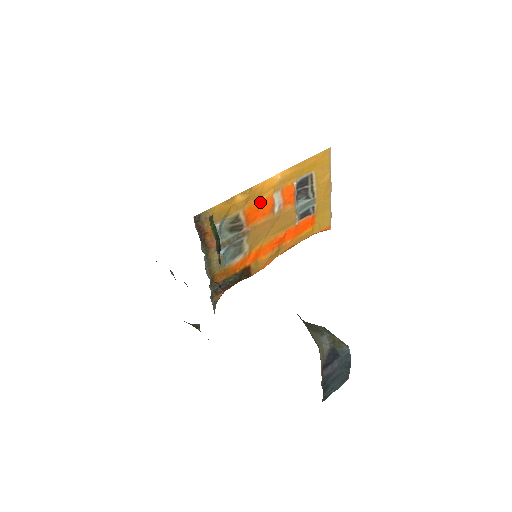
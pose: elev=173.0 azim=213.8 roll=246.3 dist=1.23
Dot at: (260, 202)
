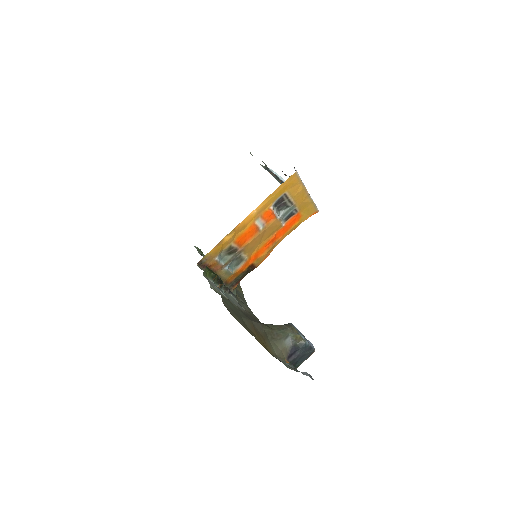
Dot at: (246, 230)
